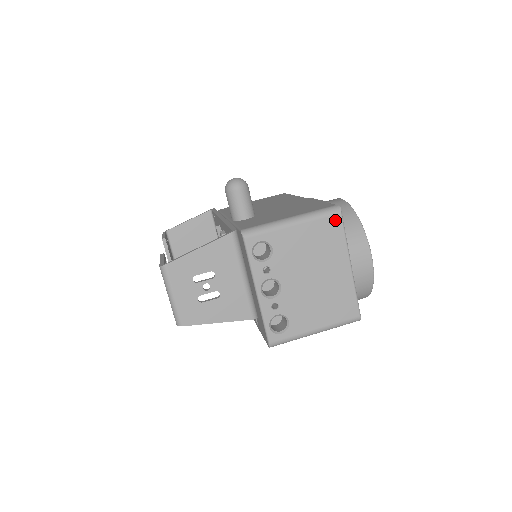
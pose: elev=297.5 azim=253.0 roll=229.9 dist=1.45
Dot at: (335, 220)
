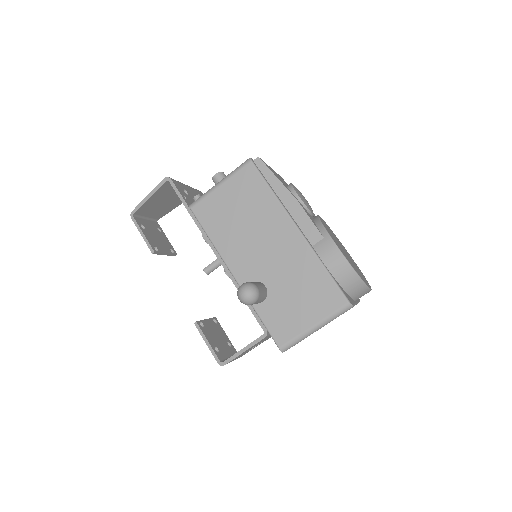
Dot at: occluded
